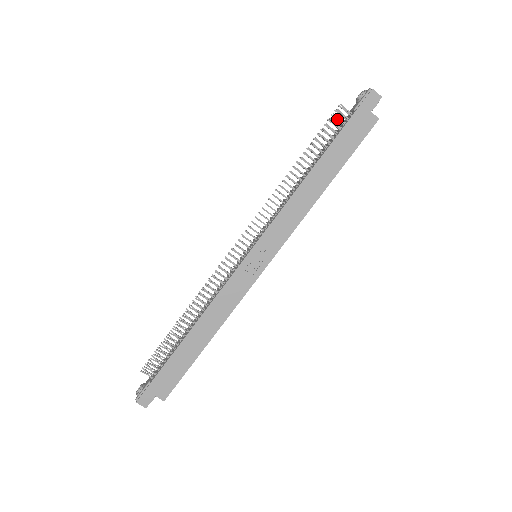
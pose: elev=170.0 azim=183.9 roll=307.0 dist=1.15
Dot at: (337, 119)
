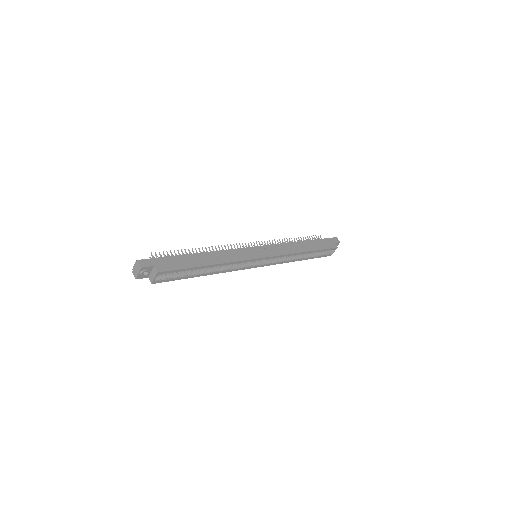
Dot at: occluded
